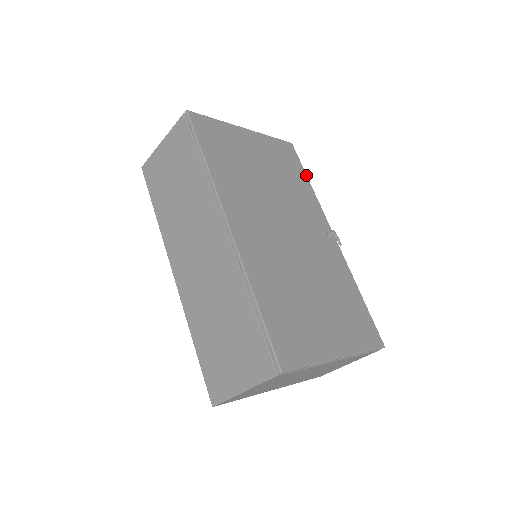
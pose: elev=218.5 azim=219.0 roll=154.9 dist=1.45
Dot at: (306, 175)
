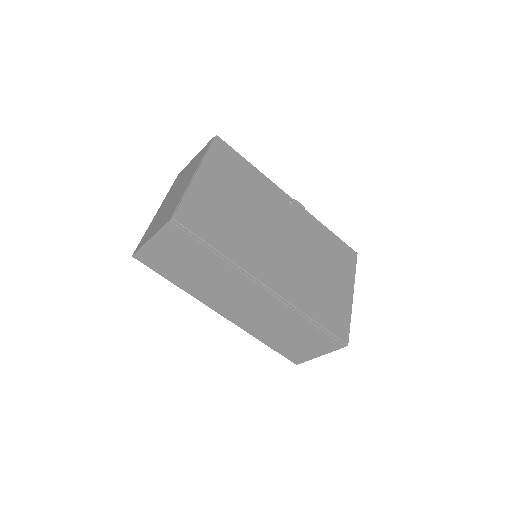
Dot at: (246, 160)
